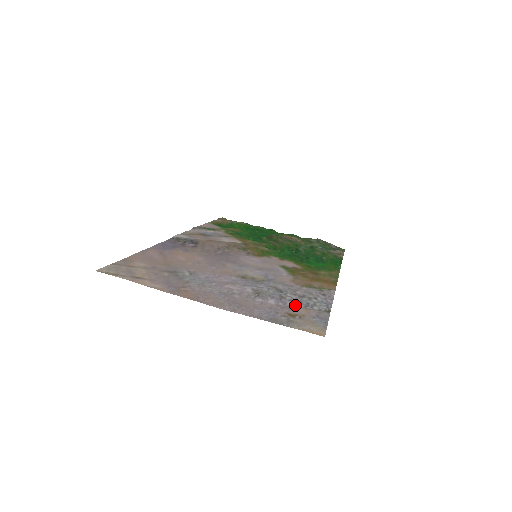
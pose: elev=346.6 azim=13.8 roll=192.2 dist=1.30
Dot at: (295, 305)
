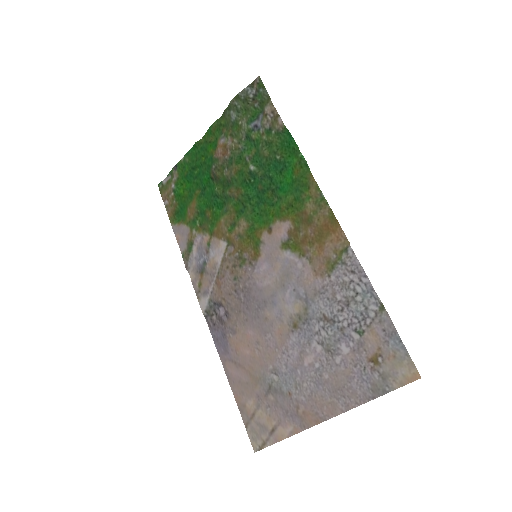
Dot at: (359, 333)
